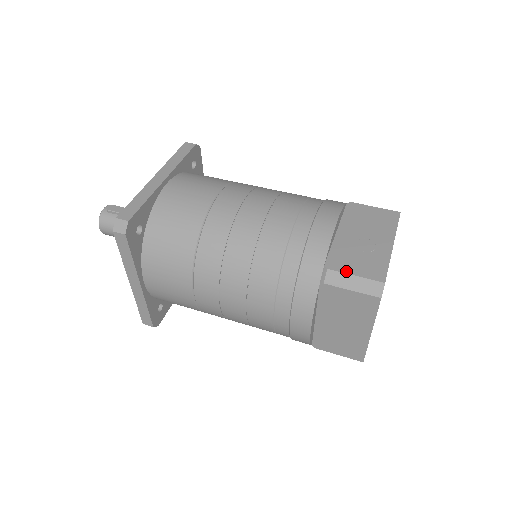
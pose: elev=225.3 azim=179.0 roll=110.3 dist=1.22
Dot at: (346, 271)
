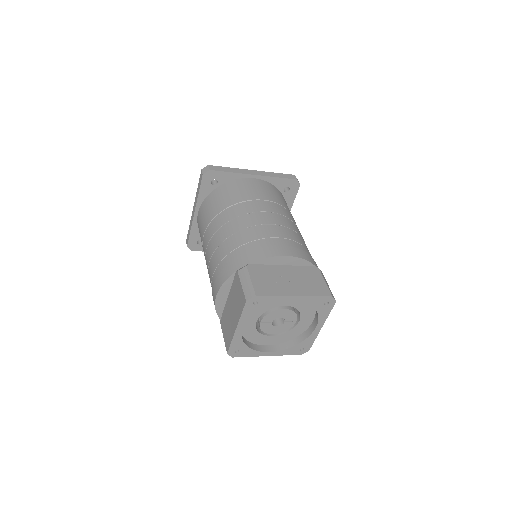
Dot at: (251, 275)
